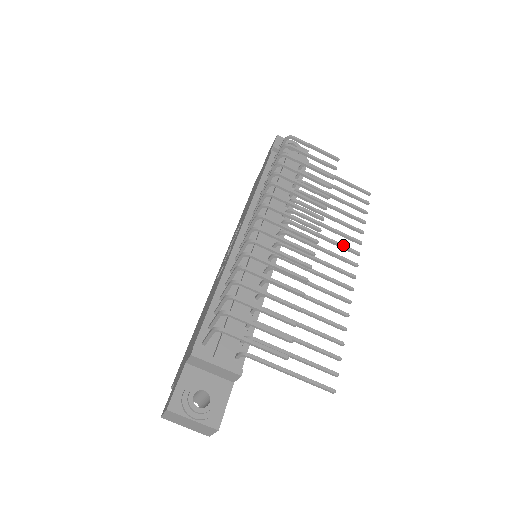
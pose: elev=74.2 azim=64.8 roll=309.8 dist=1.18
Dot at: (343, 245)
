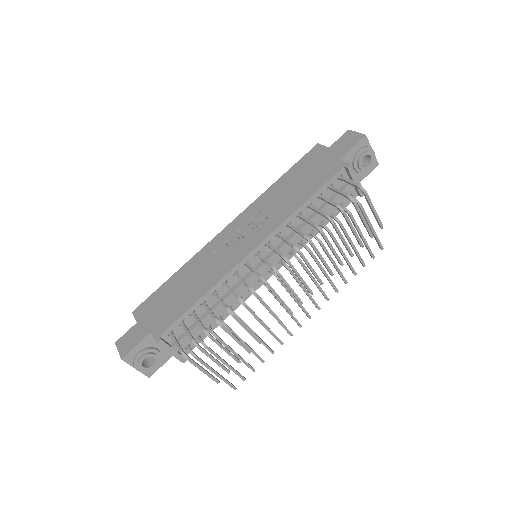
Dot at: (323, 291)
